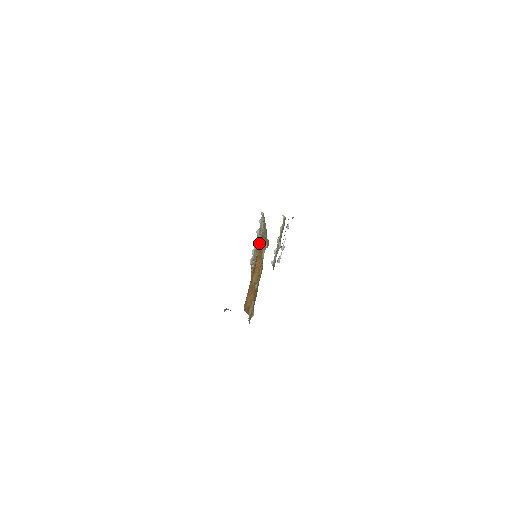
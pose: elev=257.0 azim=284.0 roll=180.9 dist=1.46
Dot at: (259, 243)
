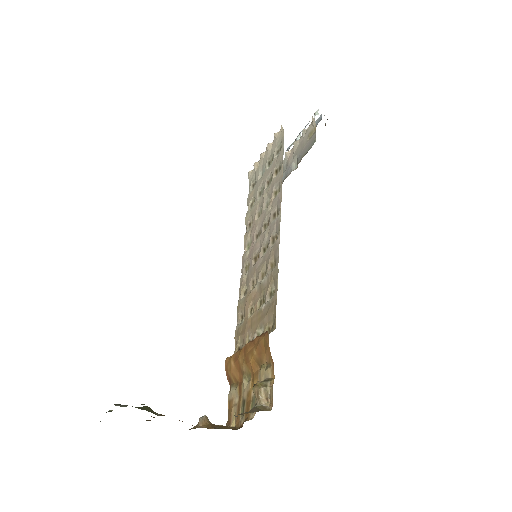
Dot at: (265, 217)
